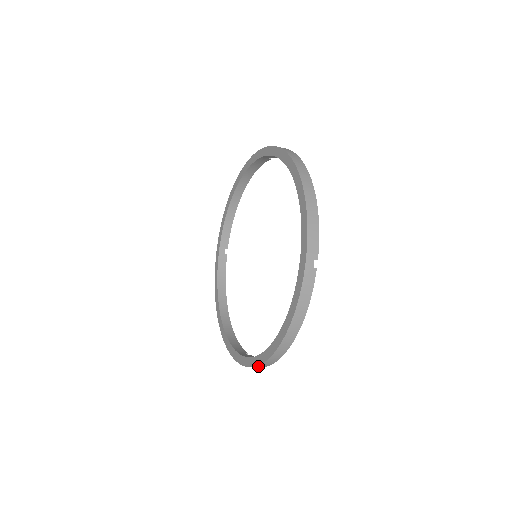
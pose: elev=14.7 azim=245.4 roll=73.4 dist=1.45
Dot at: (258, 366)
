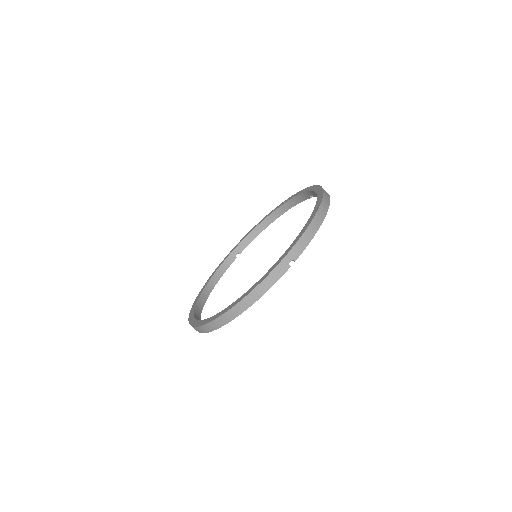
Dot at: (203, 327)
